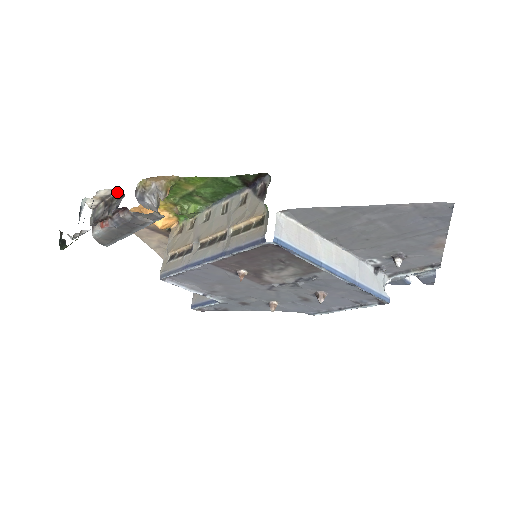
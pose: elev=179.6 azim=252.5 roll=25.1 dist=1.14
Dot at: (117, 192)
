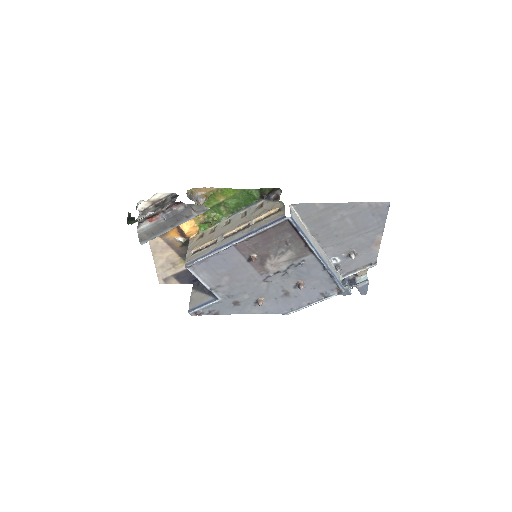
Dot at: (170, 195)
